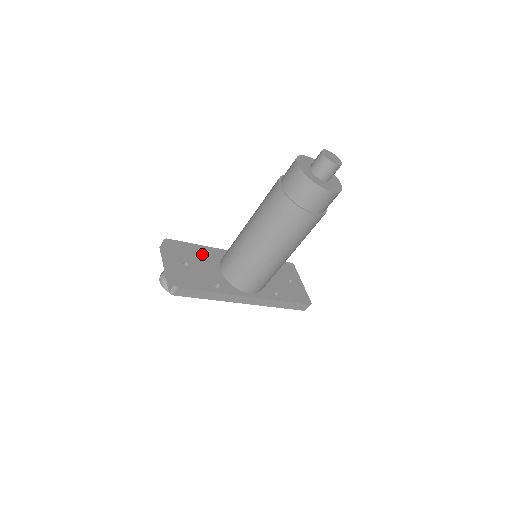
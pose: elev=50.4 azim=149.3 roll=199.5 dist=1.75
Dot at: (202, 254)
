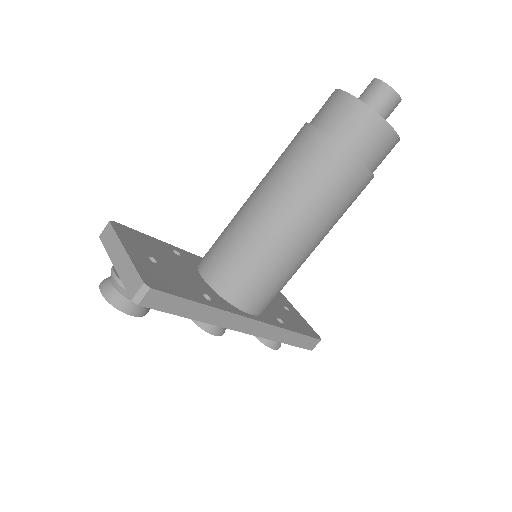
Dot at: (170, 253)
